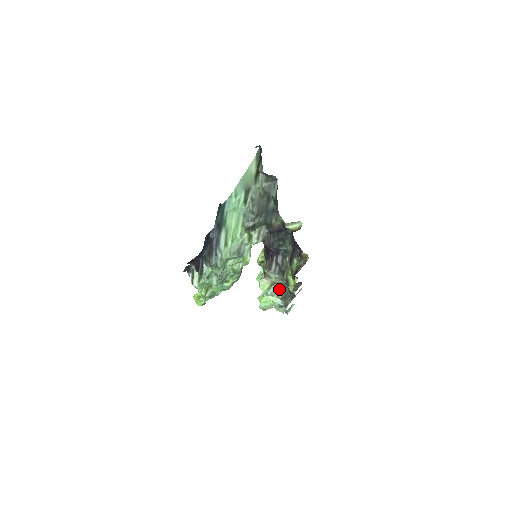
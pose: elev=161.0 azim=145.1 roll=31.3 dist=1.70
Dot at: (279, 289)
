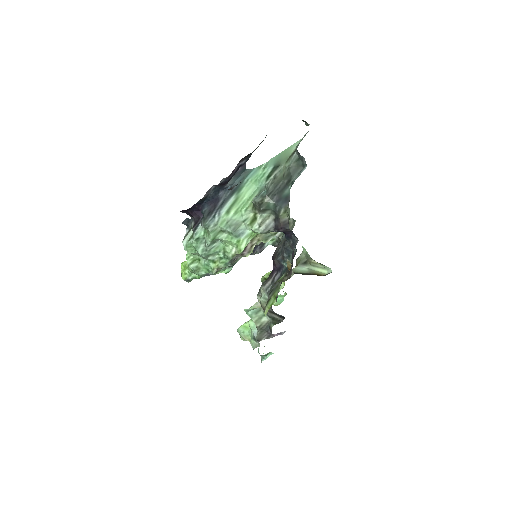
Dot at: (262, 315)
